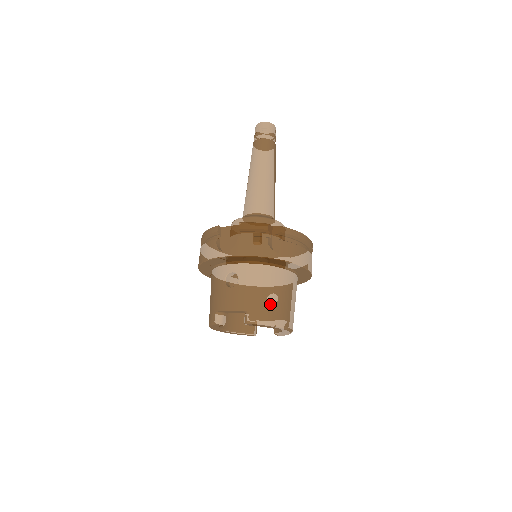
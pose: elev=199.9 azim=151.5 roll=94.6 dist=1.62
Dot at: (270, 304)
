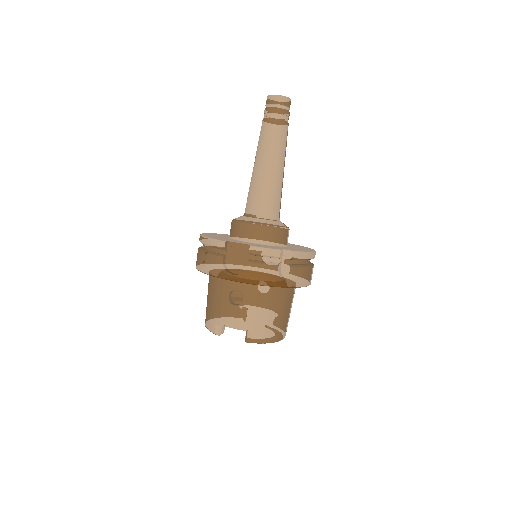
Dot at: (272, 324)
